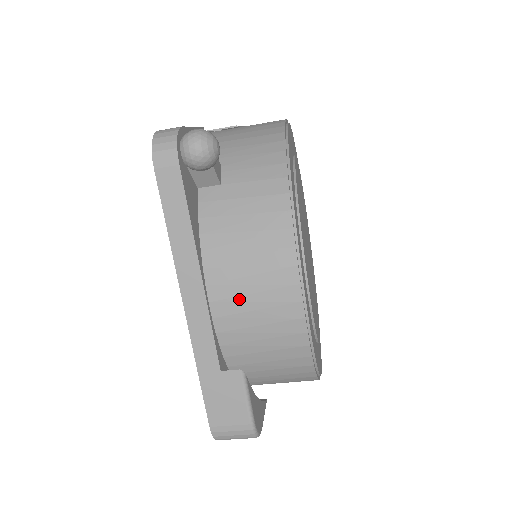
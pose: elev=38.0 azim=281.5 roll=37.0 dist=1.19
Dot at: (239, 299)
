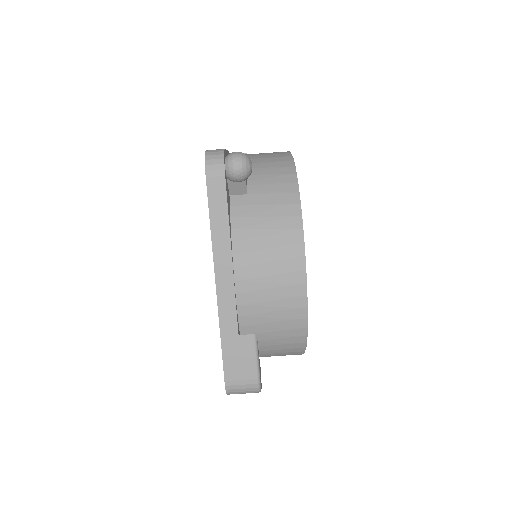
Dot at: (258, 279)
